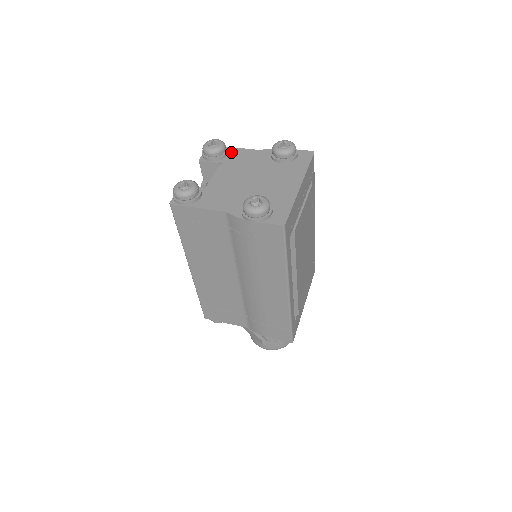
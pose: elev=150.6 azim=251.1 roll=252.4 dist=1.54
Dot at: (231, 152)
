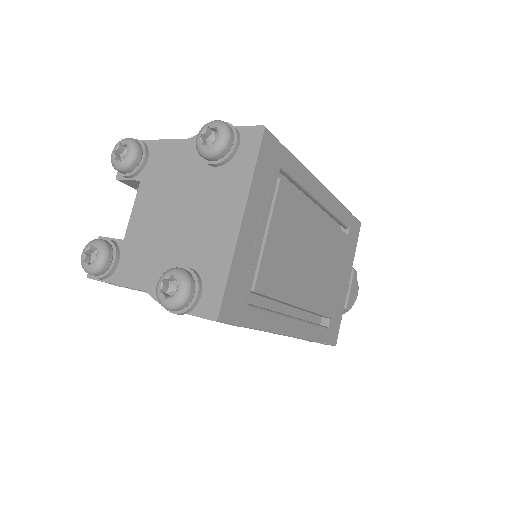
Dot at: (152, 152)
